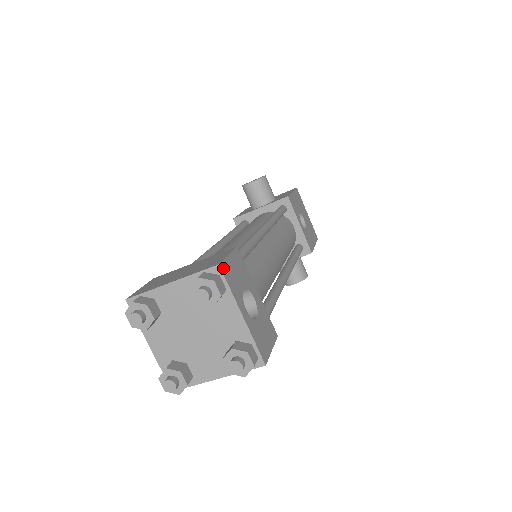
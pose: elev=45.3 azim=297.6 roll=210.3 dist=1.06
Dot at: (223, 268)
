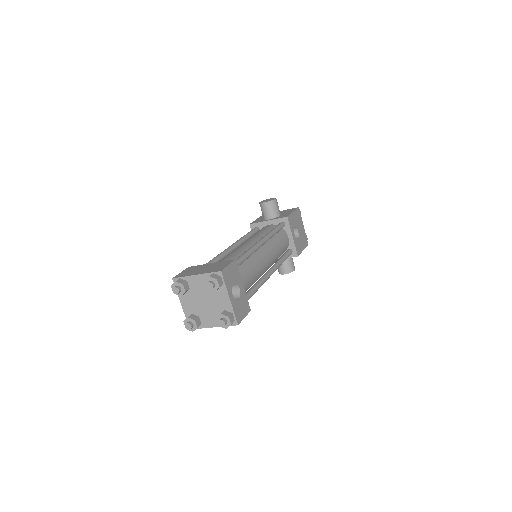
Dot at: (223, 273)
